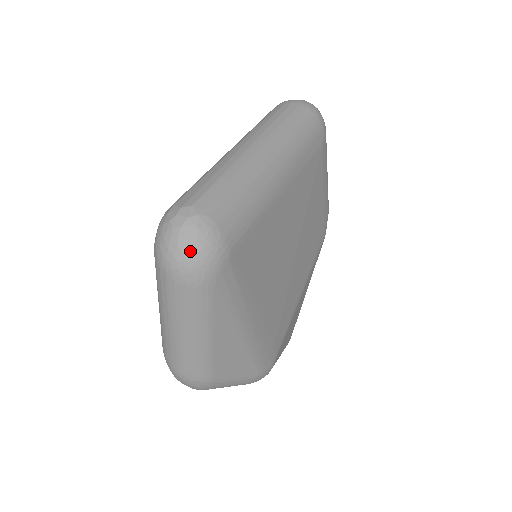
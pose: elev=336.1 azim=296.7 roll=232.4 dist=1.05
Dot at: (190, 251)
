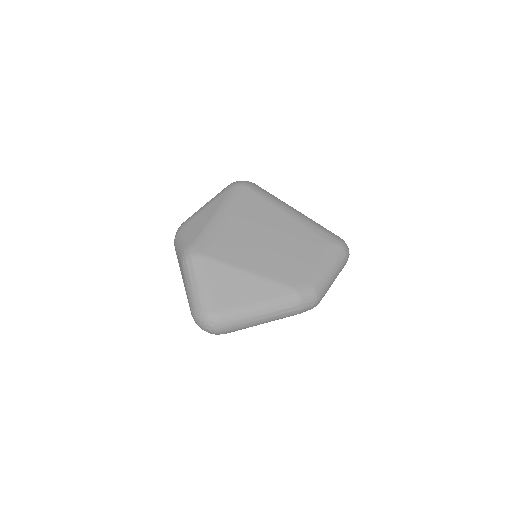
Dot at: occluded
